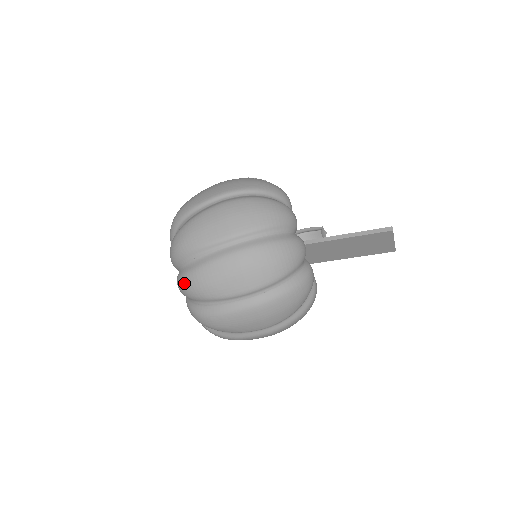
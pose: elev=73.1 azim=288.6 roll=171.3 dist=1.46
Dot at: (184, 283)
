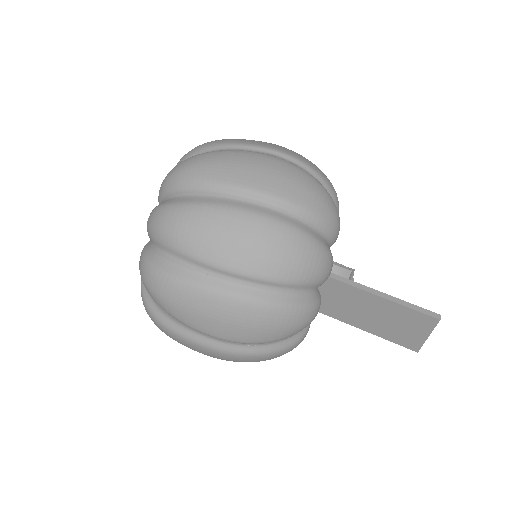
Dot at: (161, 214)
